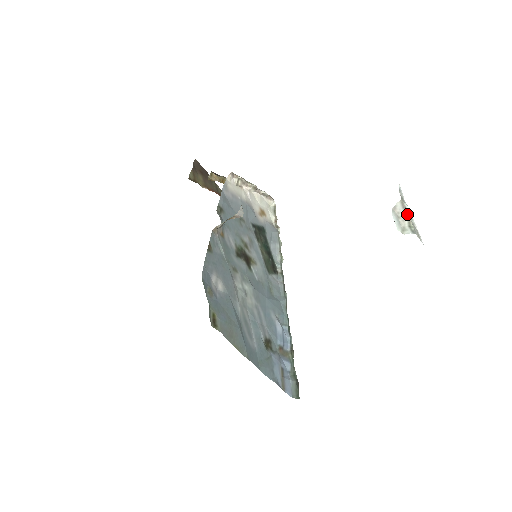
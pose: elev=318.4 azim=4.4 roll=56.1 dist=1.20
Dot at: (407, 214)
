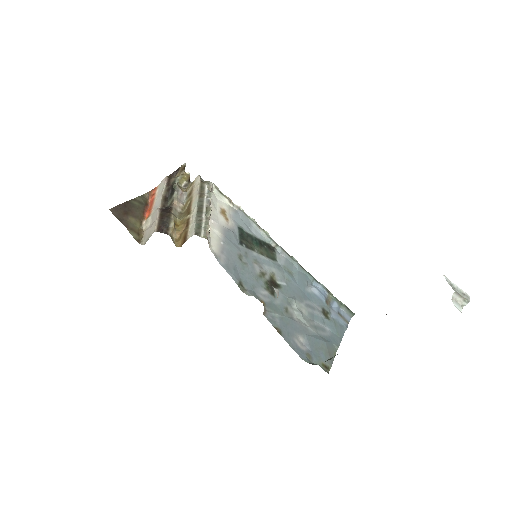
Dot at: (461, 296)
